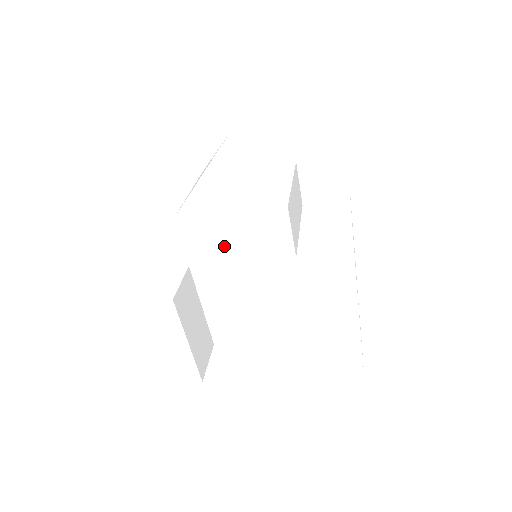
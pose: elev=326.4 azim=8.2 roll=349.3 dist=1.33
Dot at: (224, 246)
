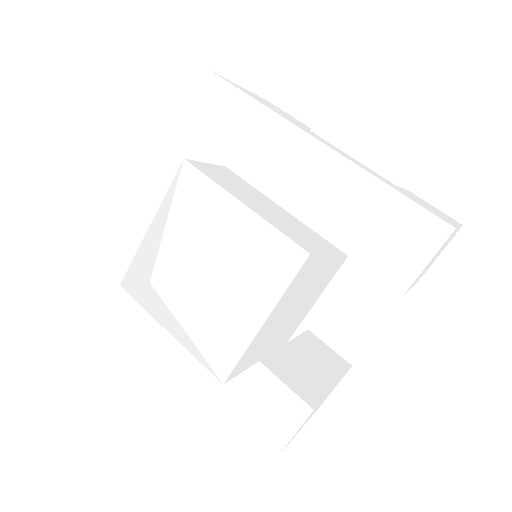
Dot at: (276, 326)
